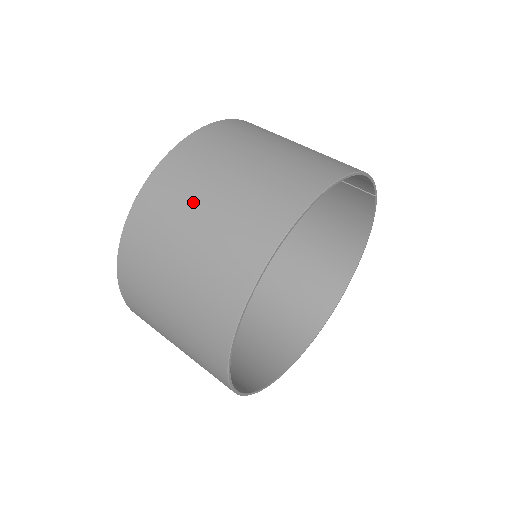
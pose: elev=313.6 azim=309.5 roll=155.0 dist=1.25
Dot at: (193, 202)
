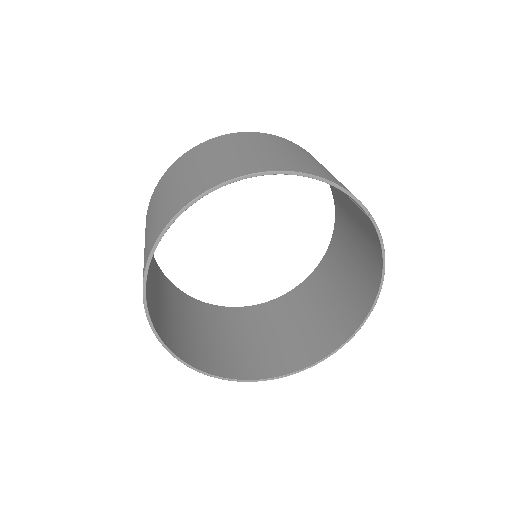
Dot at: (172, 182)
